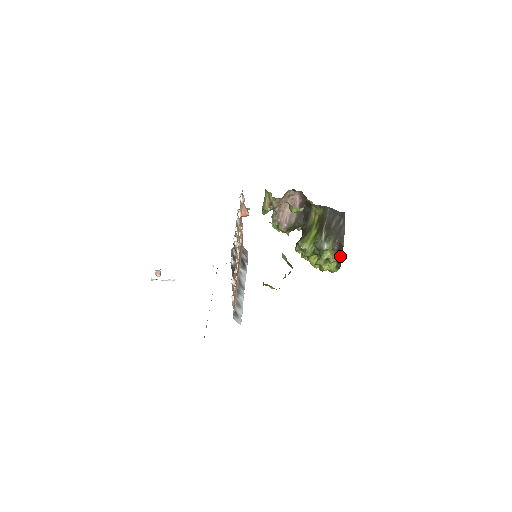
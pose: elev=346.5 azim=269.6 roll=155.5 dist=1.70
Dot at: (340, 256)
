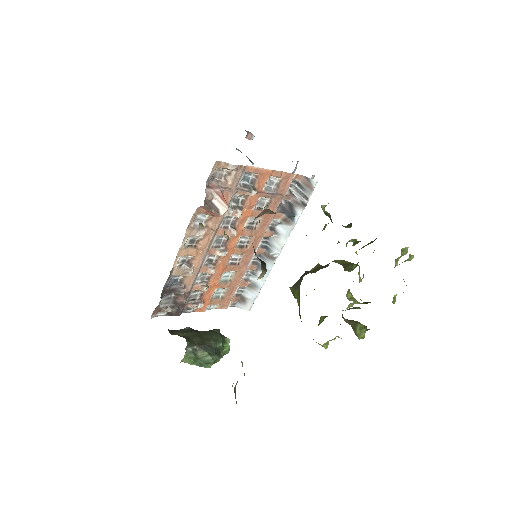
Dot at: occluded
